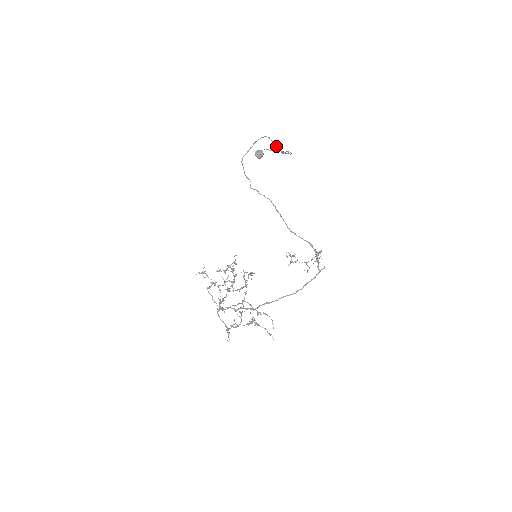
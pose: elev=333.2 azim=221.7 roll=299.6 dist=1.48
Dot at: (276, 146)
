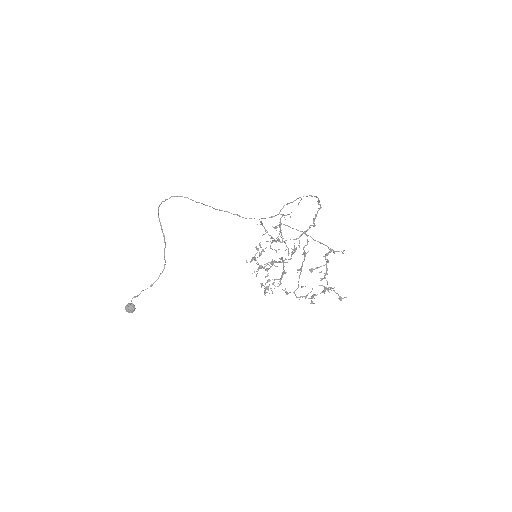
Dot at: (163, 233)
